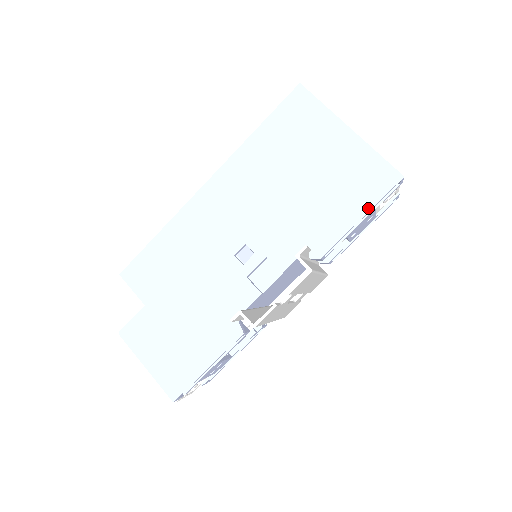
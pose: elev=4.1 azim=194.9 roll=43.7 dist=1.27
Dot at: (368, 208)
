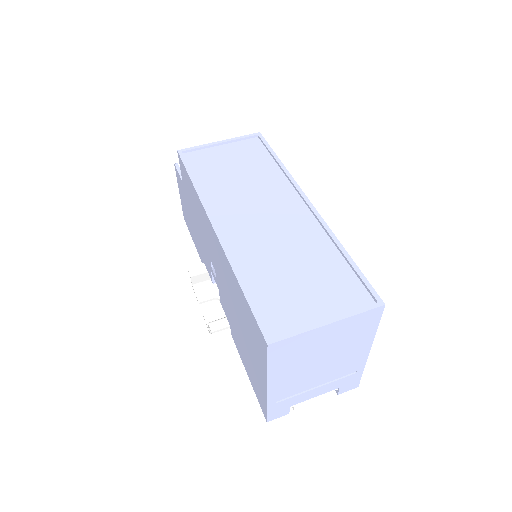
Dot at: (251, 383)
